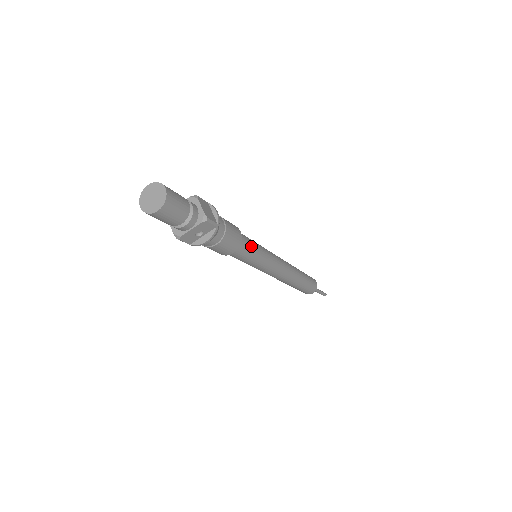
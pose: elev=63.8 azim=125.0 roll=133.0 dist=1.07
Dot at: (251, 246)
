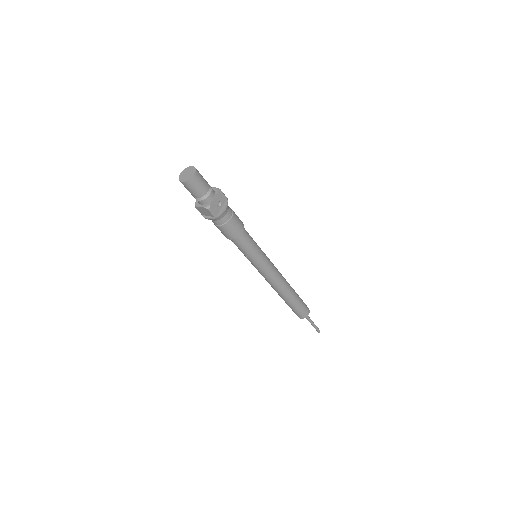
Dot at: (250, 236)
